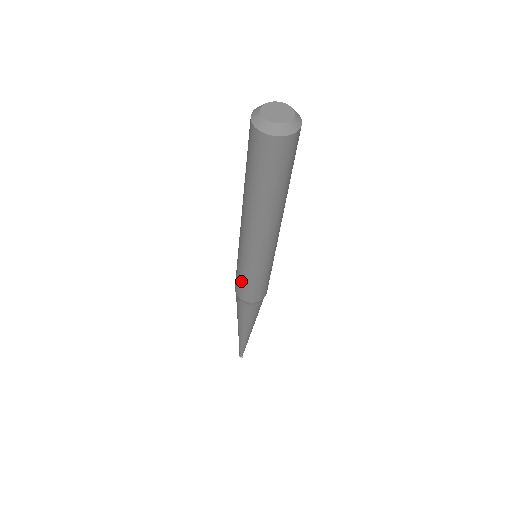
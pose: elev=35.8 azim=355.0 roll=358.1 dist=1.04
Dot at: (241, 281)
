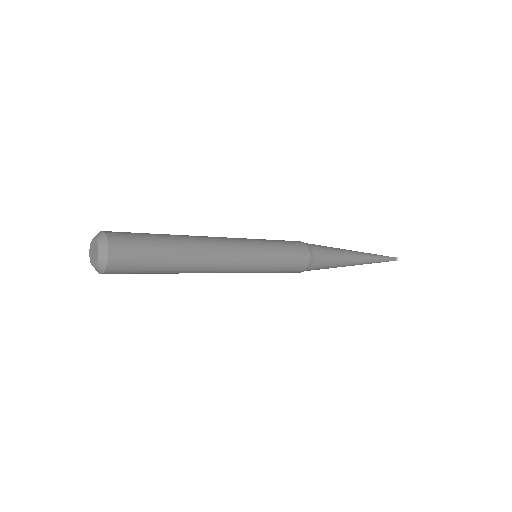
Dot at: occluded
